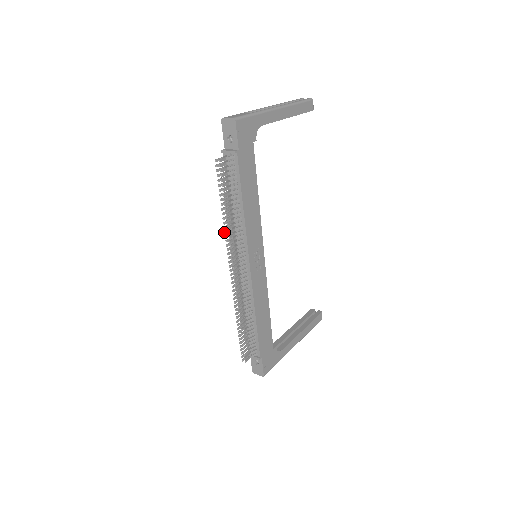
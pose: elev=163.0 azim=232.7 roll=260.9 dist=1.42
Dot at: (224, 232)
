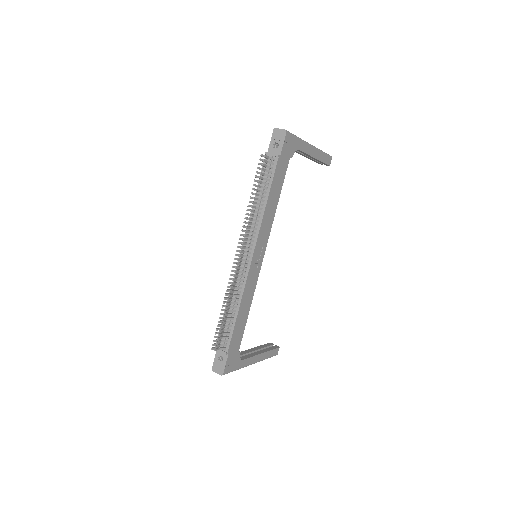
Dot at: occluded
